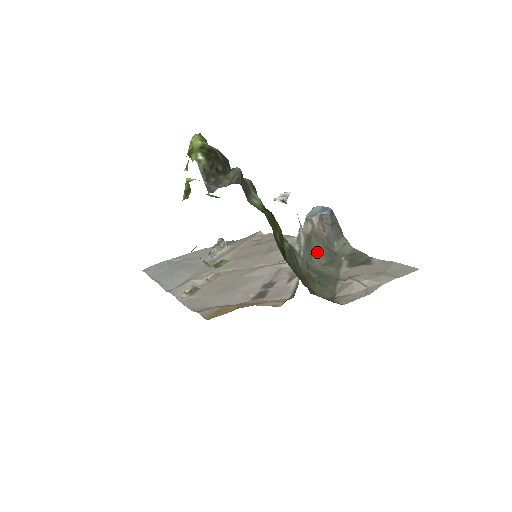
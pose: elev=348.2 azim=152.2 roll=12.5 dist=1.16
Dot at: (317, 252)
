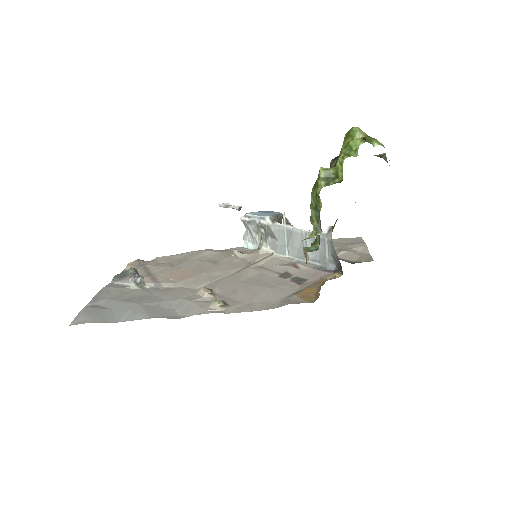
Dot at: occluded
